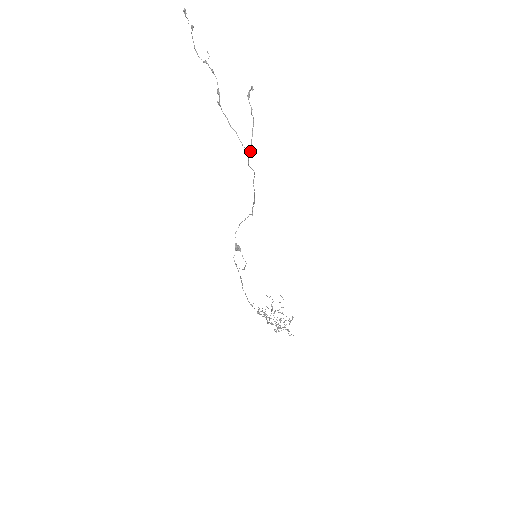
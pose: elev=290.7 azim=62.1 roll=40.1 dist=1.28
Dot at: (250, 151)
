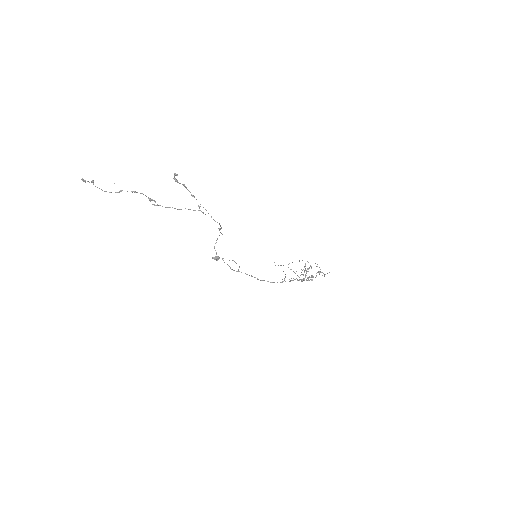
Dot at: occluded
